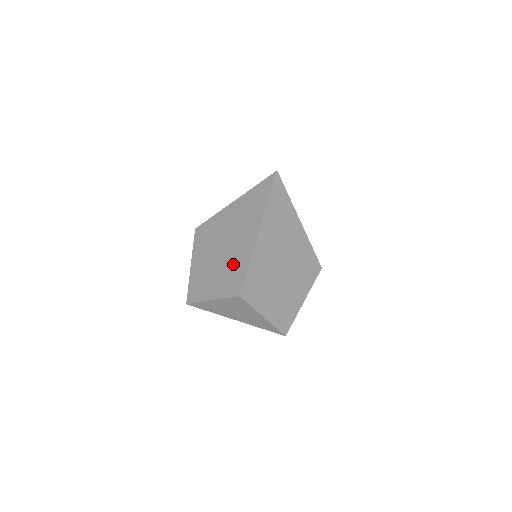
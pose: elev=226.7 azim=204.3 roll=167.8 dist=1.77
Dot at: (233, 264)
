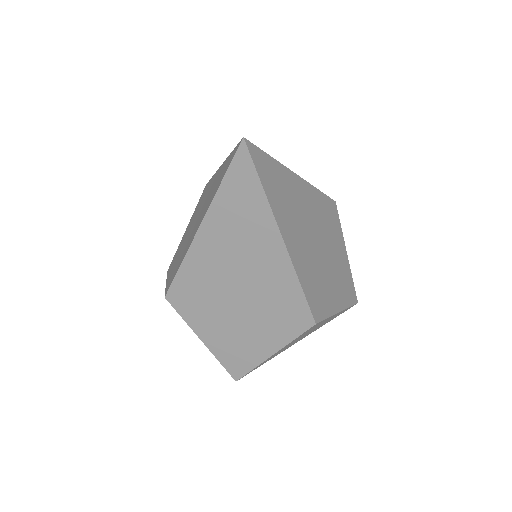
Dot at: (183, 252)
